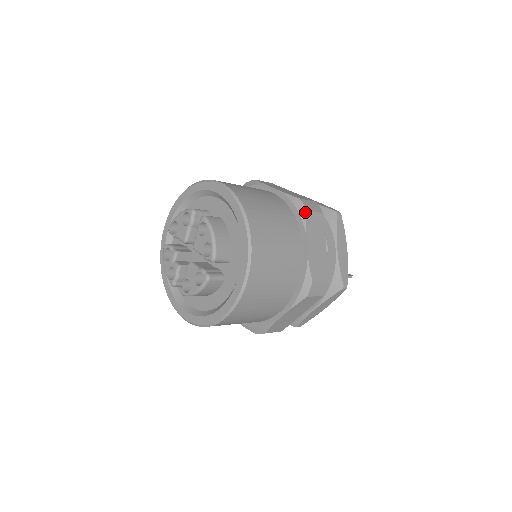
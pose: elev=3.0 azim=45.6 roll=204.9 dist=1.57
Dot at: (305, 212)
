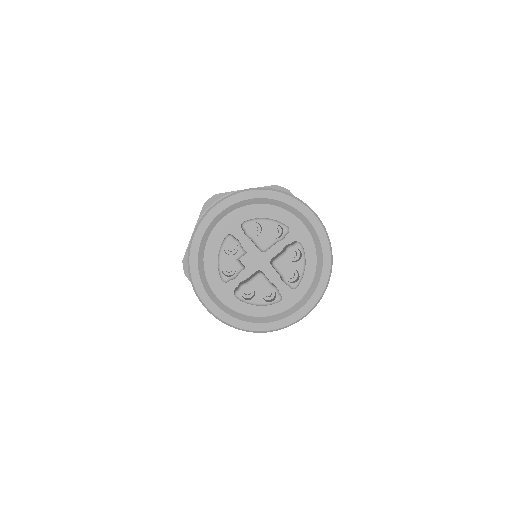
Dot at: occluded
